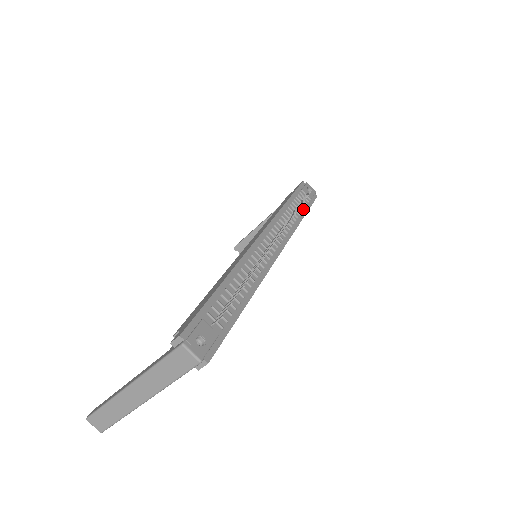
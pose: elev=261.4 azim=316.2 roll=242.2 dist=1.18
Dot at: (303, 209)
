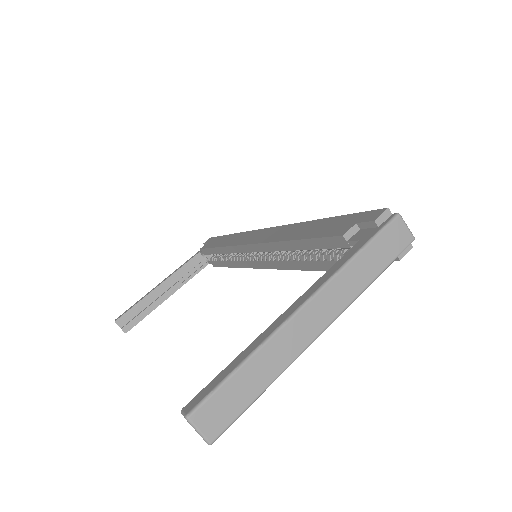
Dot at: occluded
